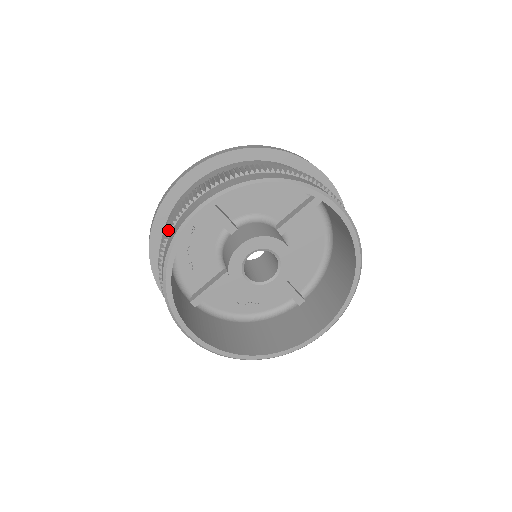
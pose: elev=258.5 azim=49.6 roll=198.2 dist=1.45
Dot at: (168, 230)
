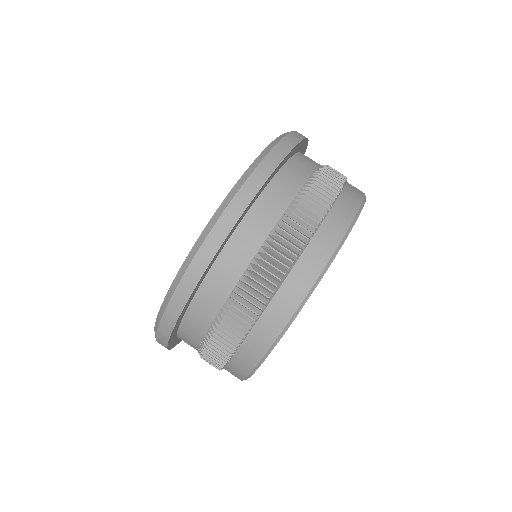
Dot at: (224, 366)
